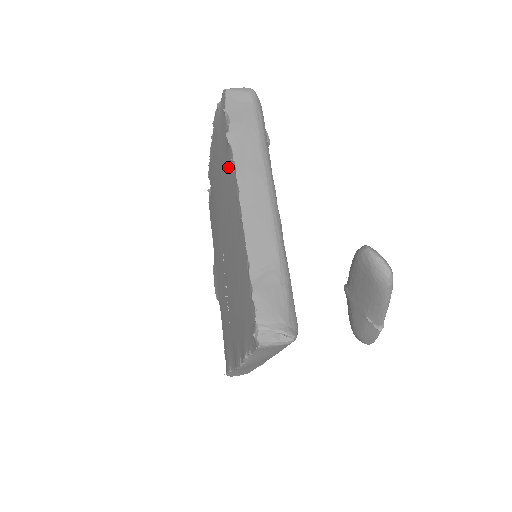
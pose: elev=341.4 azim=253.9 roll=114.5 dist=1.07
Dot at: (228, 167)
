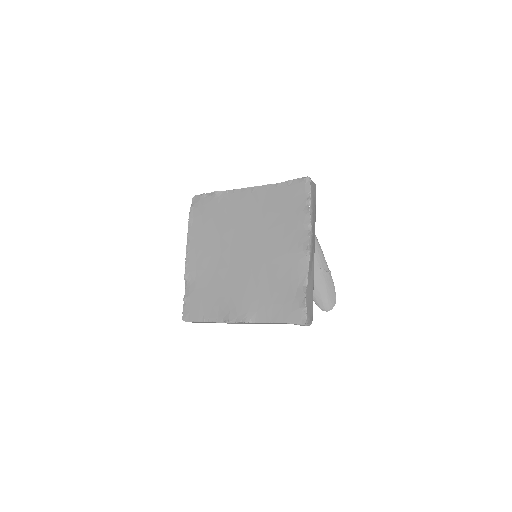
Dot at: (223, 203)
